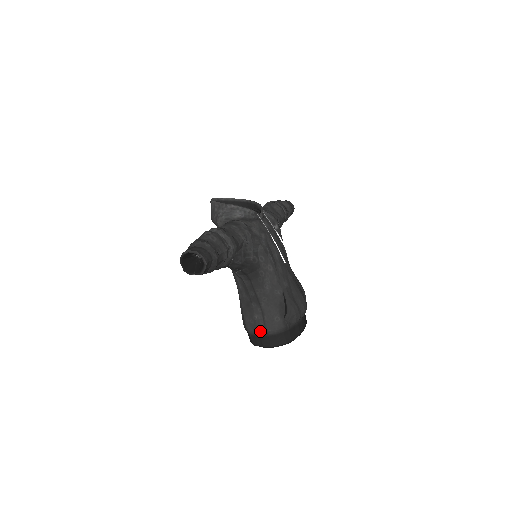
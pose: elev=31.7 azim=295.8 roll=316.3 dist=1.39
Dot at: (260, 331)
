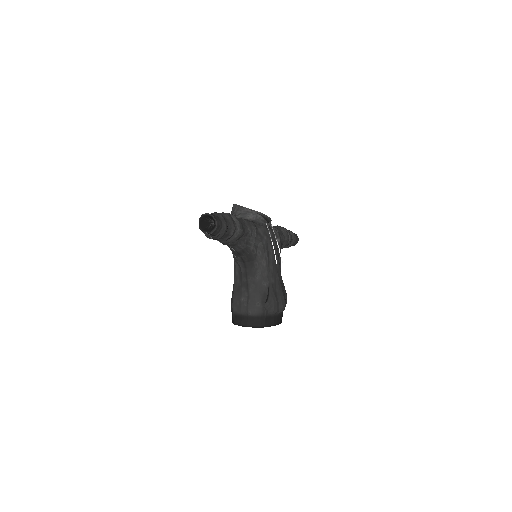
Dot at: (242, 311)
